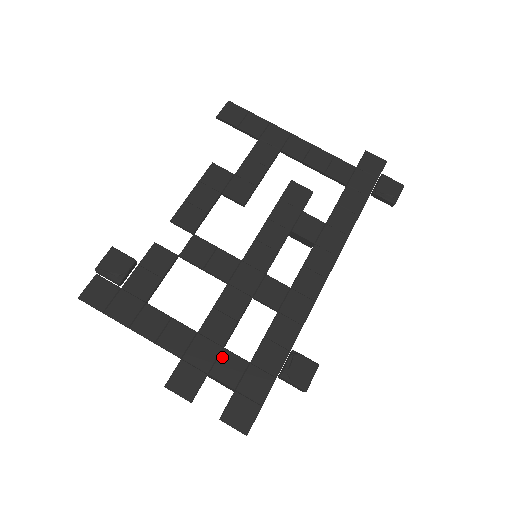
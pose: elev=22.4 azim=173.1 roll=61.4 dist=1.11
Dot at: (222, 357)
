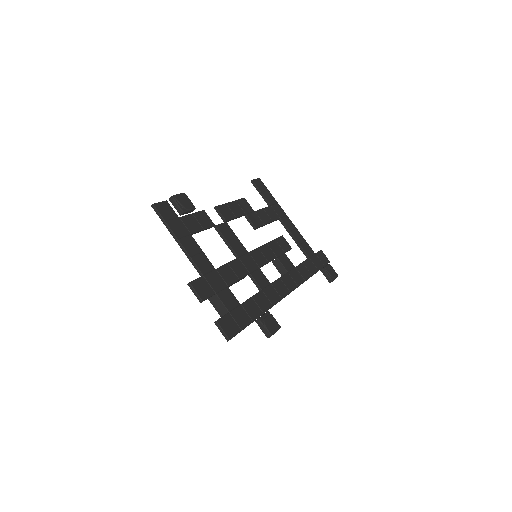
Dot at: (226, 290)
